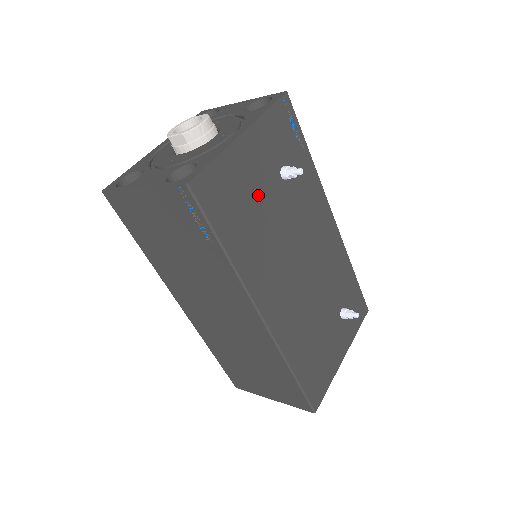
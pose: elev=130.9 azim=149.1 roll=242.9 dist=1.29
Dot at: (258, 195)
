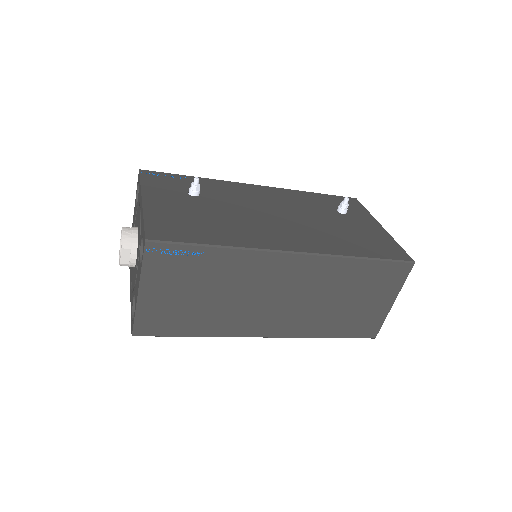
Dot at: (194, 213)
